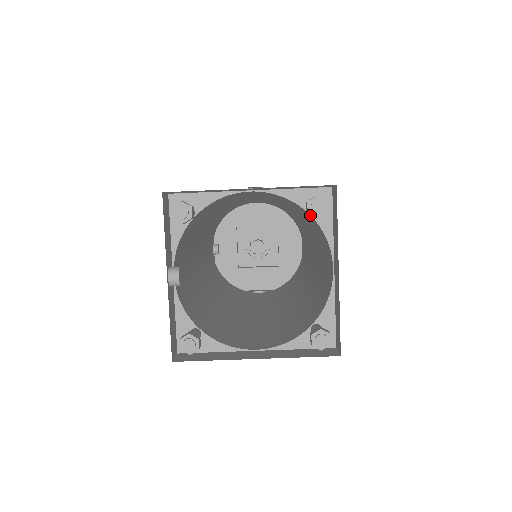
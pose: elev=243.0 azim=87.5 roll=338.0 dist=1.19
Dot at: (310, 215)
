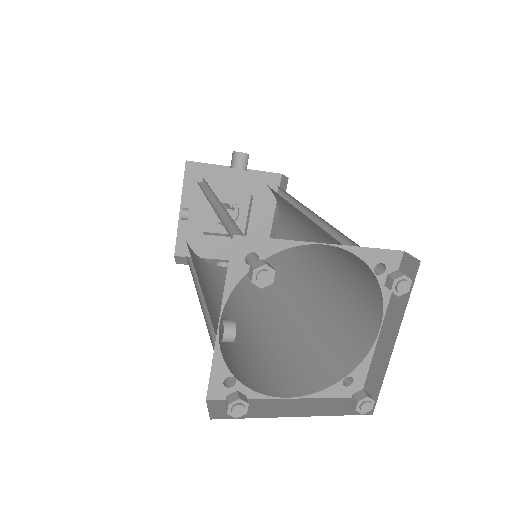
Dot at: (375, 276)
